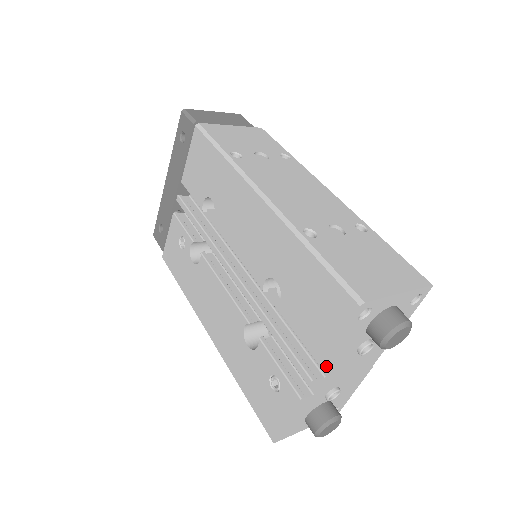
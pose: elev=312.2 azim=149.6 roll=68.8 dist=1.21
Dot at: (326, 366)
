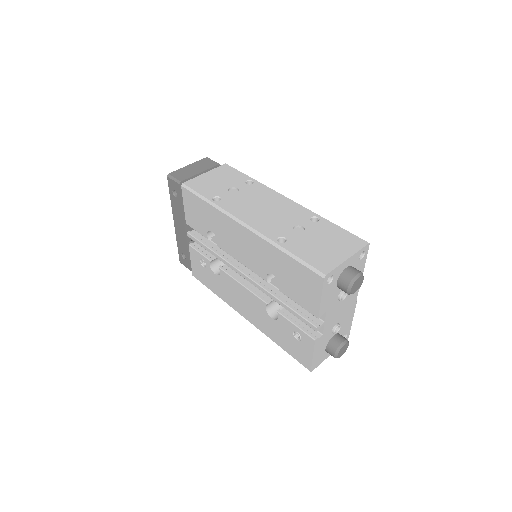
Dot at: (322, 316)
